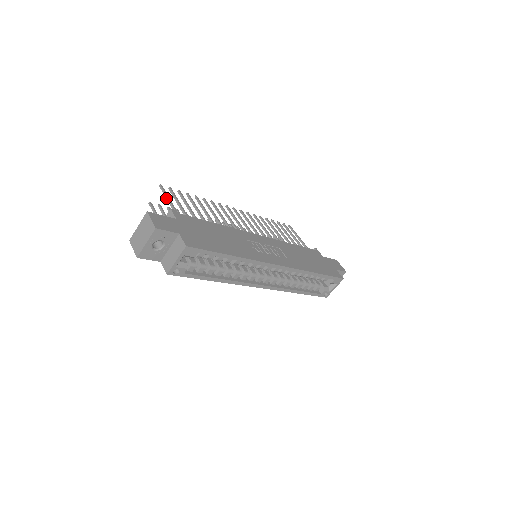
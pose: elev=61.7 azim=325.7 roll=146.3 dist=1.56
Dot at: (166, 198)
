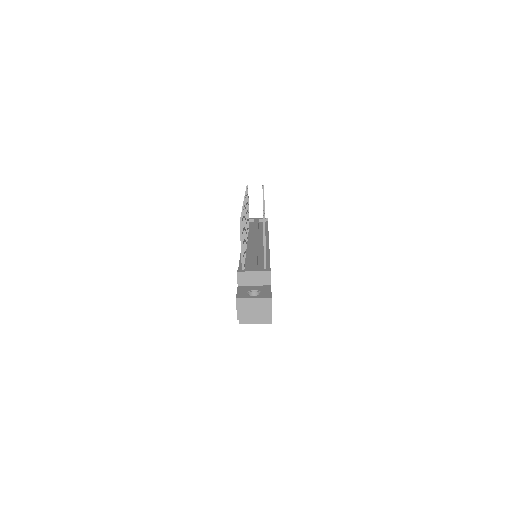
Dot at: (264, 241)
